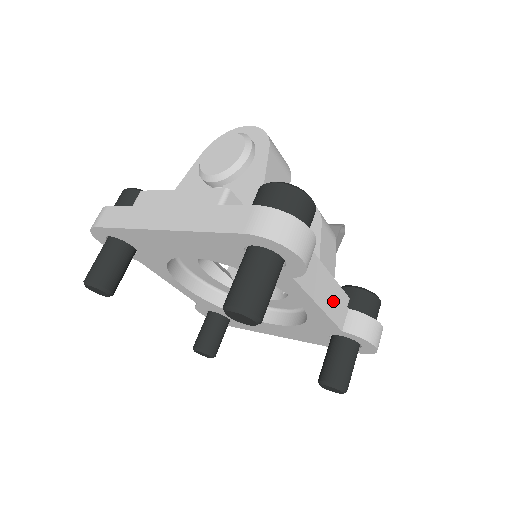
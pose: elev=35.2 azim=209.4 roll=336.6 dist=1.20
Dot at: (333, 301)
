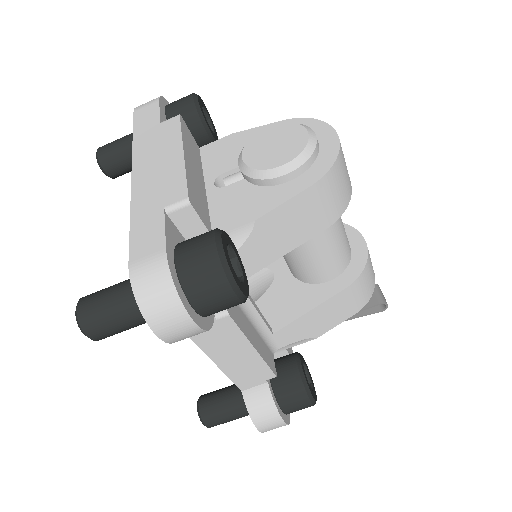
Dot at: (244, 368)
